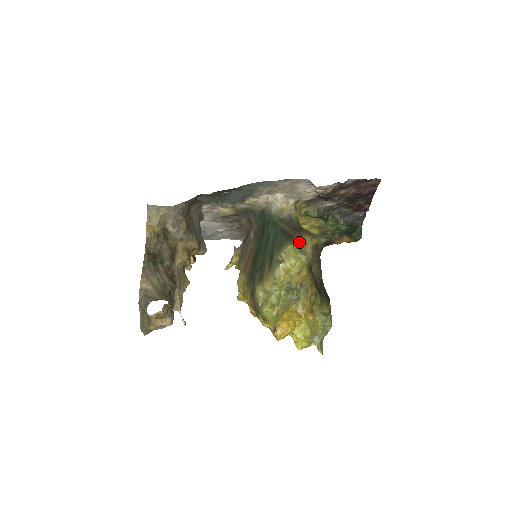
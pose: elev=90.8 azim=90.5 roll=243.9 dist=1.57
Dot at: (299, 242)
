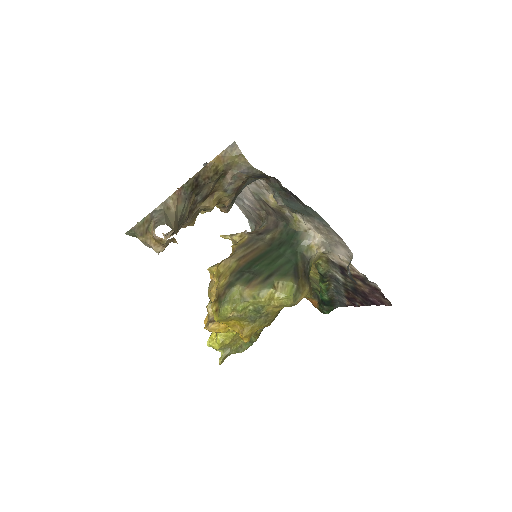
Dot at: (300, 287)
